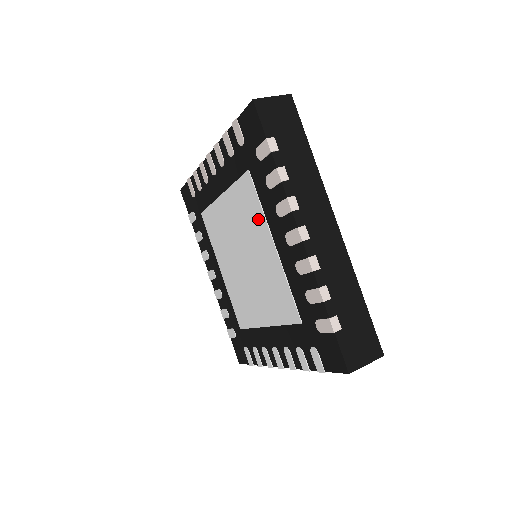
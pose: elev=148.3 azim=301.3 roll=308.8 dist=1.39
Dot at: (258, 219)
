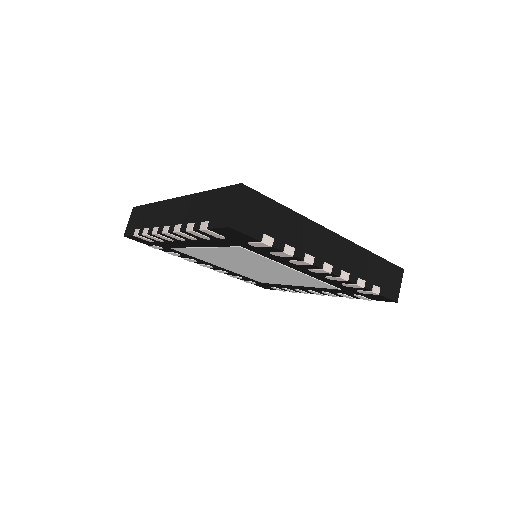
Dot at: (266, 262)
